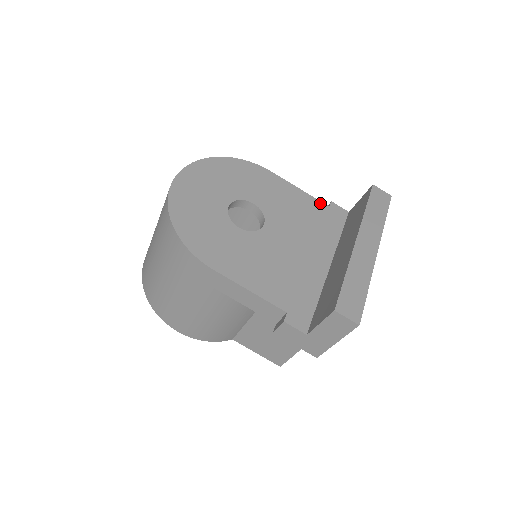
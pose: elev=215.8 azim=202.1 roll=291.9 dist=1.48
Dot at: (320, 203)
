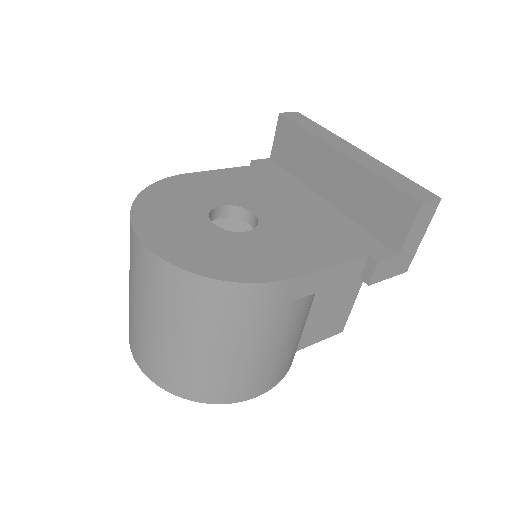
Dot at: (249, 167)
